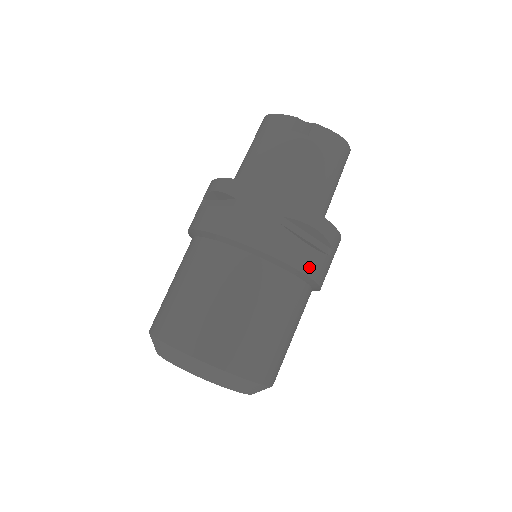
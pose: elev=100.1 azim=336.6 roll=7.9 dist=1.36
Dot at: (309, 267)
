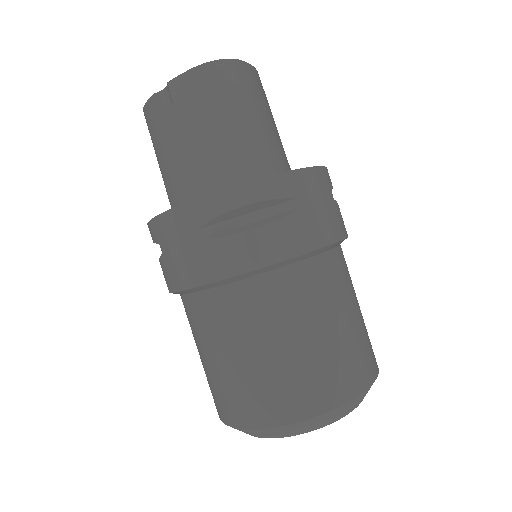
Dot at: (276, 250)
